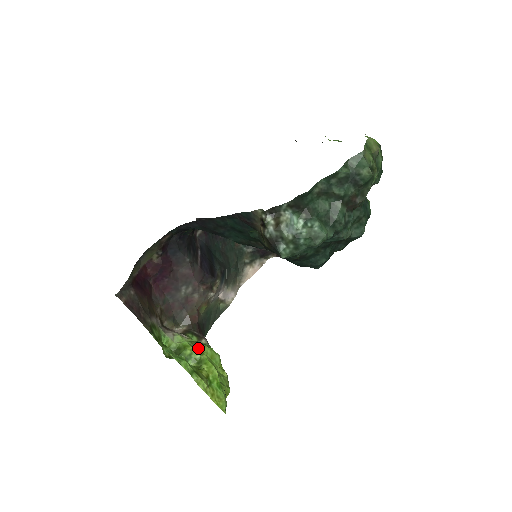
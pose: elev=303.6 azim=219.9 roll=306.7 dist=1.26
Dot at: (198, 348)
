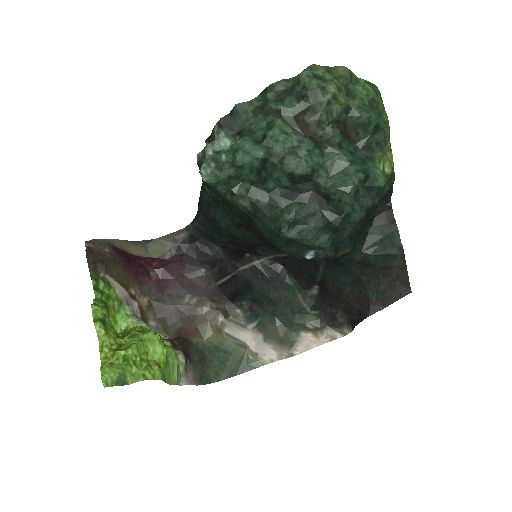
Dot at: occluded
